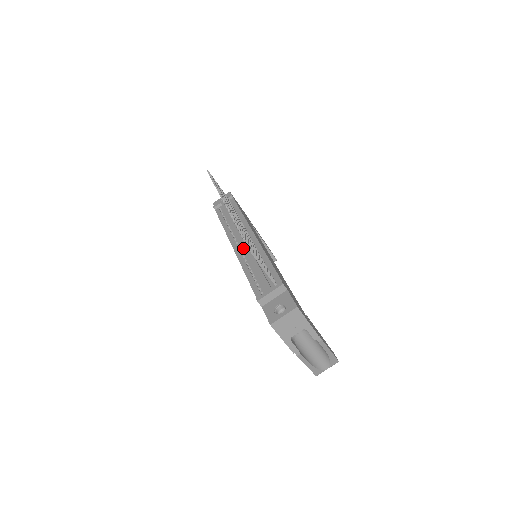
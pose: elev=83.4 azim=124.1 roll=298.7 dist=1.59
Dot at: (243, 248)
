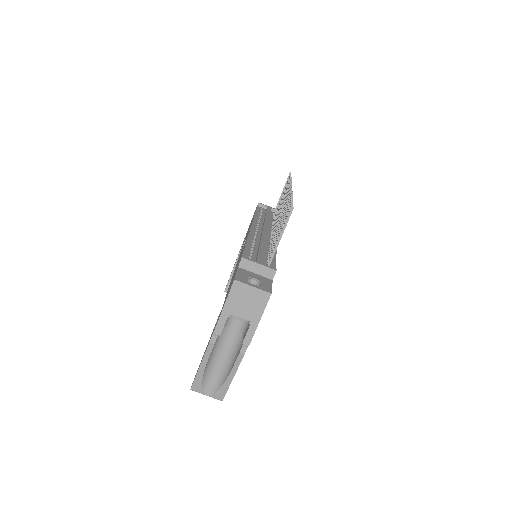
Dot at: (260, 234)
